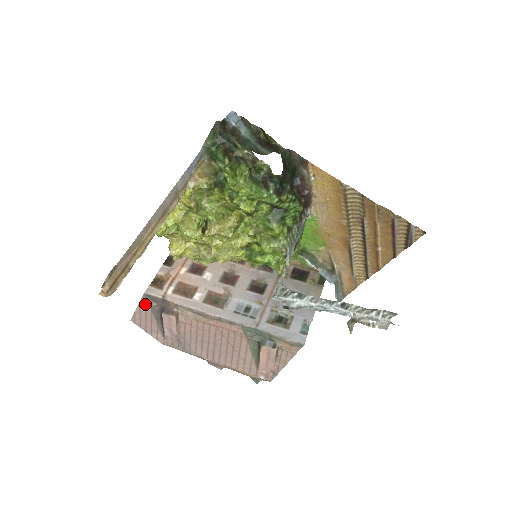
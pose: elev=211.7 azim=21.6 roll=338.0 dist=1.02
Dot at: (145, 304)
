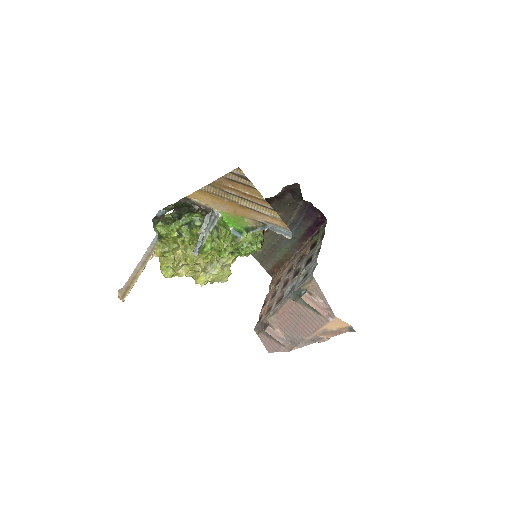
Dot at: (260, 335)
